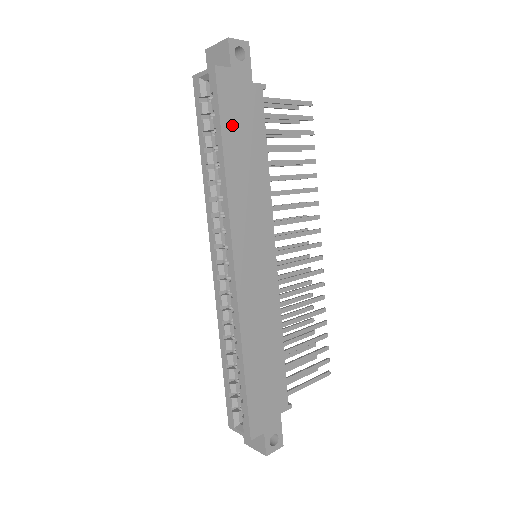
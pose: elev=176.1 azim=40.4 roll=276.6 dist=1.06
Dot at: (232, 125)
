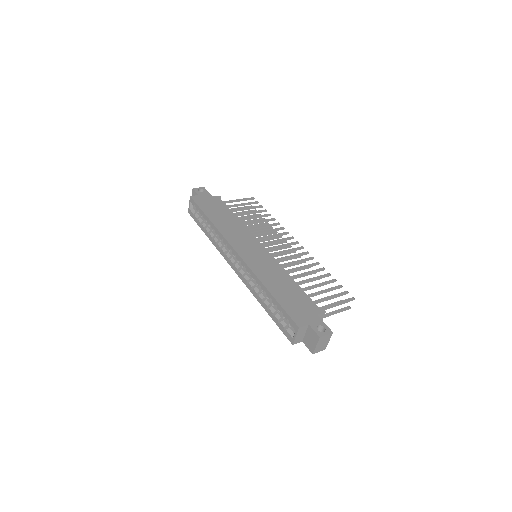
Dot at: (208, 210)
